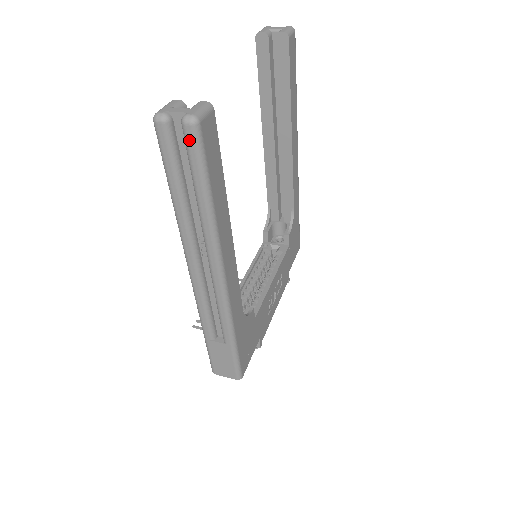
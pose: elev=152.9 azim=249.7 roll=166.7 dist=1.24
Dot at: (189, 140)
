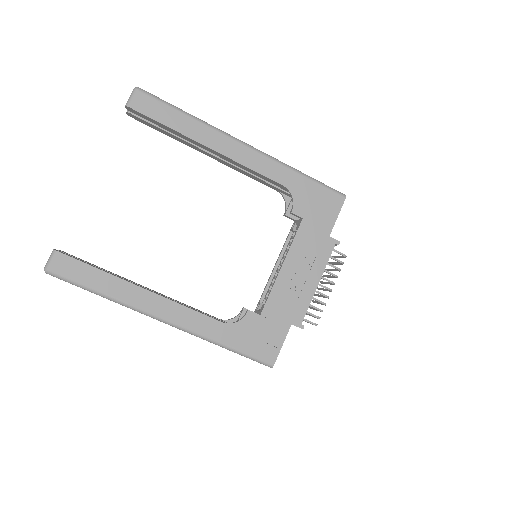
Dot at: occluded
